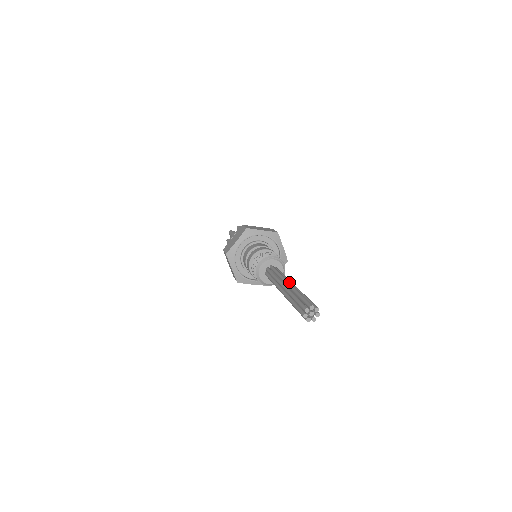
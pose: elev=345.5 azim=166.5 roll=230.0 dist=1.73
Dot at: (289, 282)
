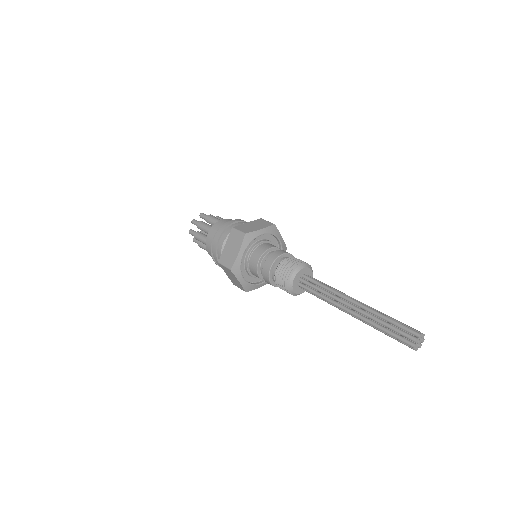
Dot at: (359, 301)
